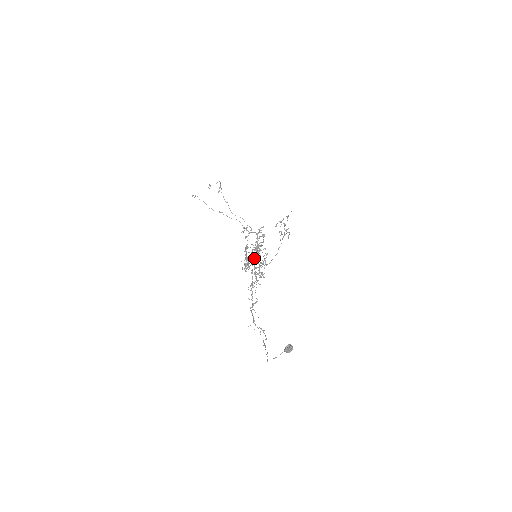
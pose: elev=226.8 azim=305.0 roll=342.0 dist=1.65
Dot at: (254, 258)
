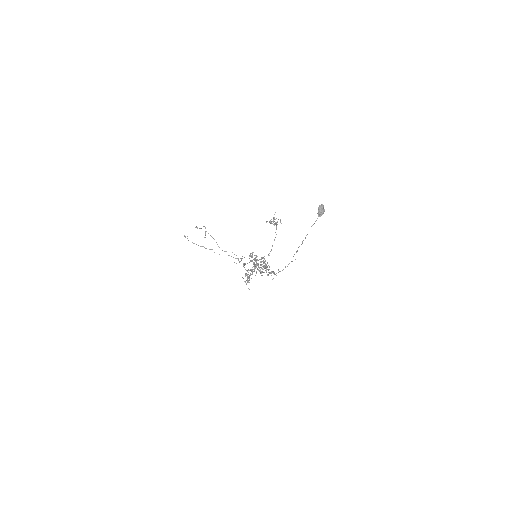
Dot at: (254, 260)
